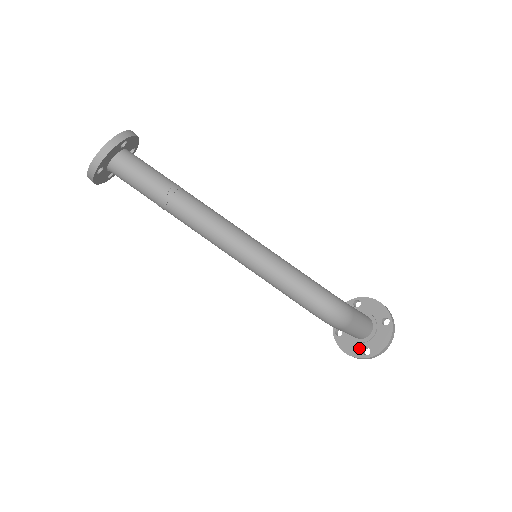
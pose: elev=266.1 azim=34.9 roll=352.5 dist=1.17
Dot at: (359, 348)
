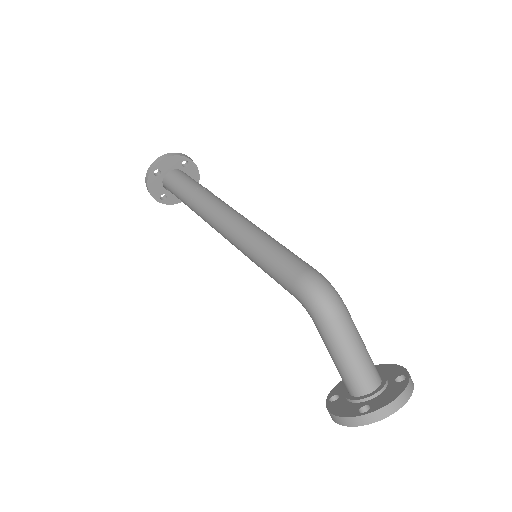
Dot at: (355, 407)
